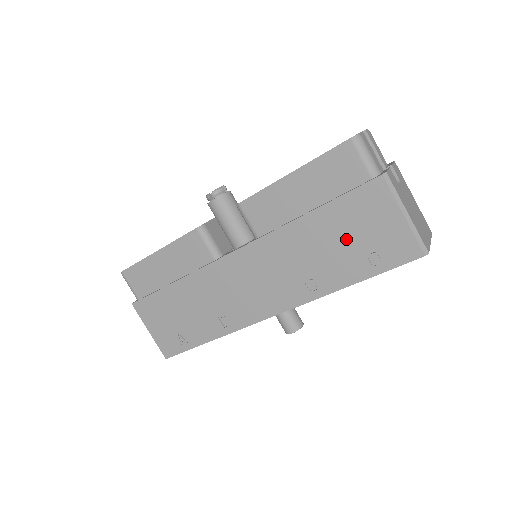
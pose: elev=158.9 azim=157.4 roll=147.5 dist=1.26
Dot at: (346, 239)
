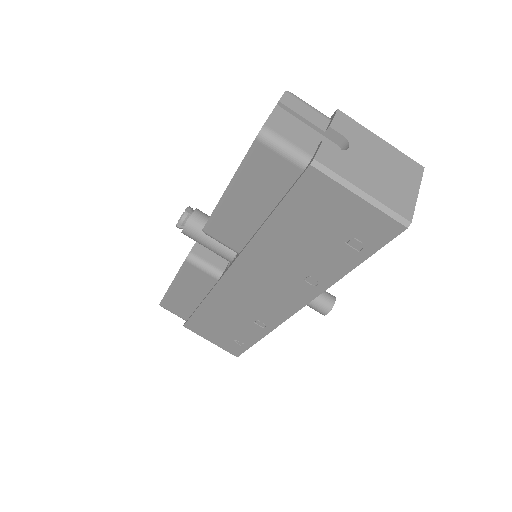
Dot at: (316, 235)
